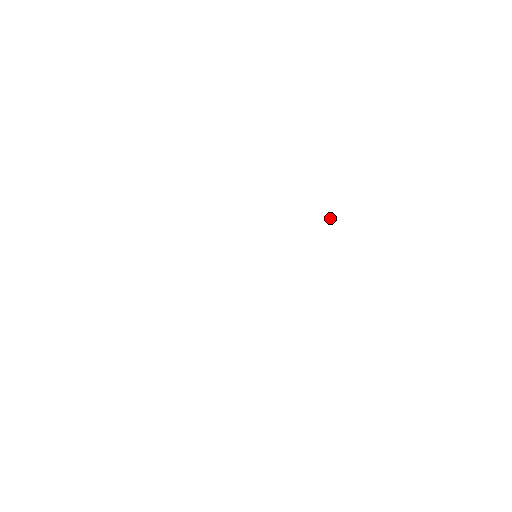
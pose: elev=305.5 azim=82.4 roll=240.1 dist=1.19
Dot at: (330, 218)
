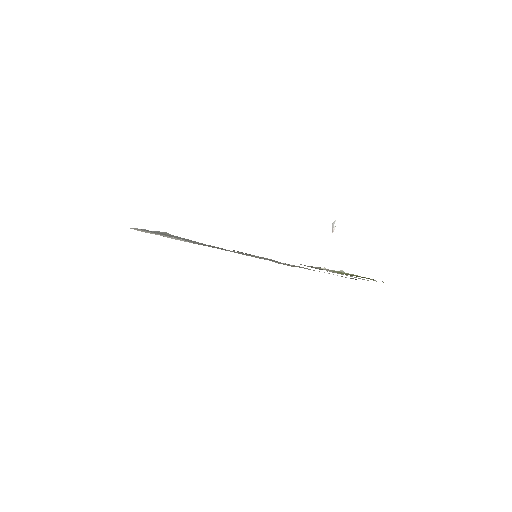
Dot at: (333, 230)
